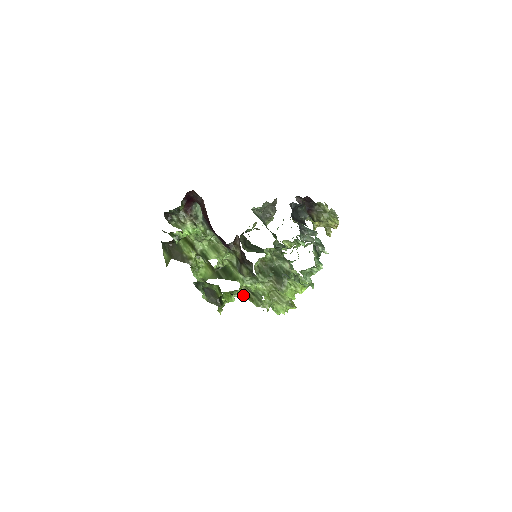
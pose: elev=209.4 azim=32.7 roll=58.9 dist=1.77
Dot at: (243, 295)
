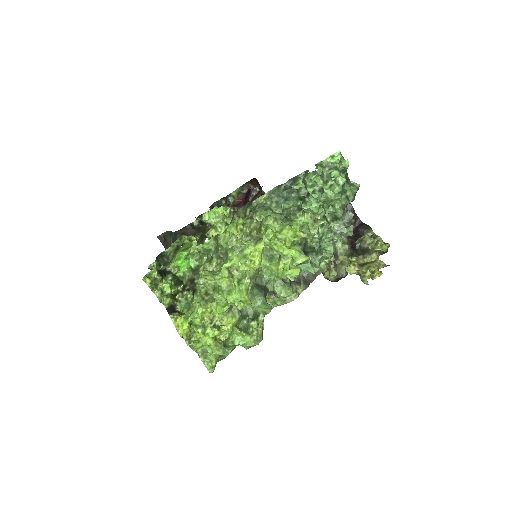
Dot at: (208, 239)
